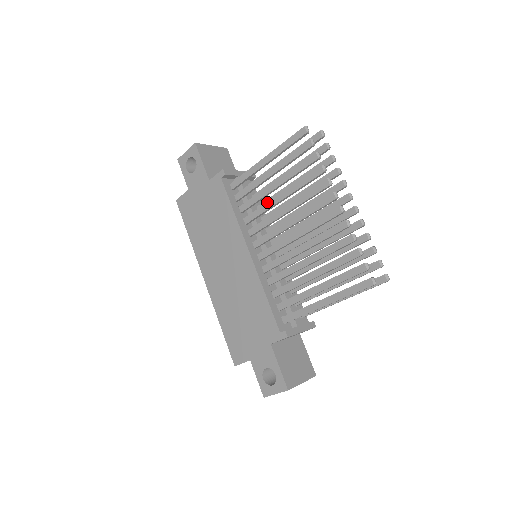
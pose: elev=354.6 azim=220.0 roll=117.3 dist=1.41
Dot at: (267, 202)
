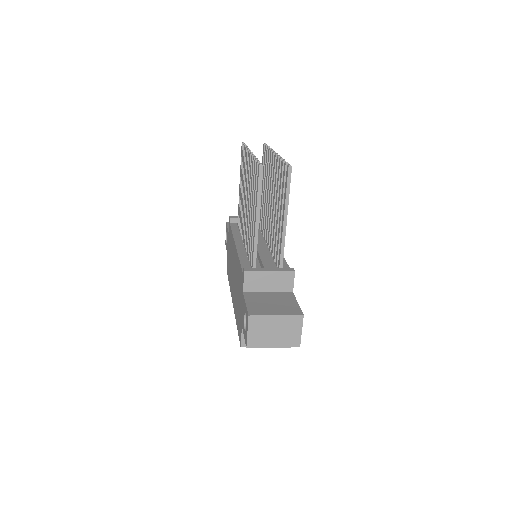
Dot at: (242, 206)
